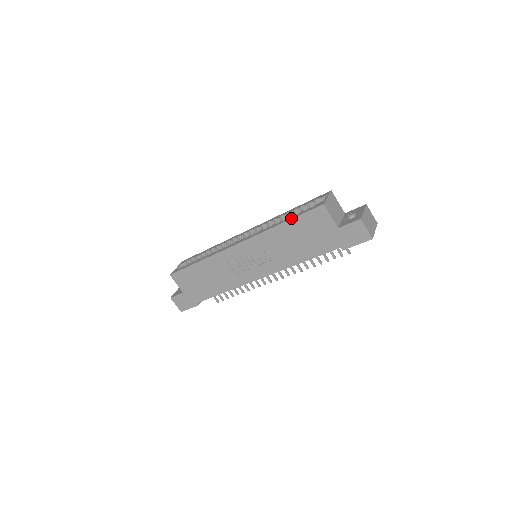
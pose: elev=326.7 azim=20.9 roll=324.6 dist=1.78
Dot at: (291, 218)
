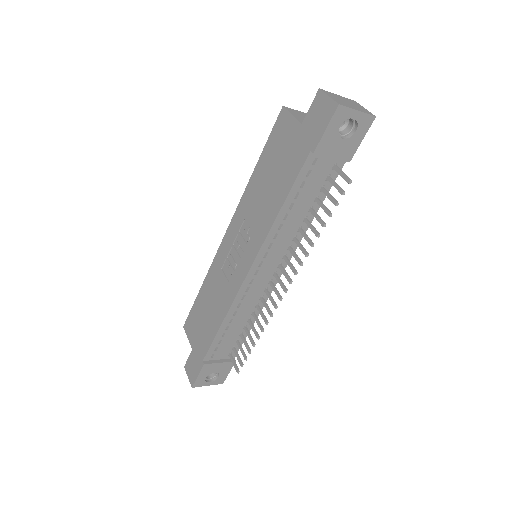
Dot at: (261, 154)
